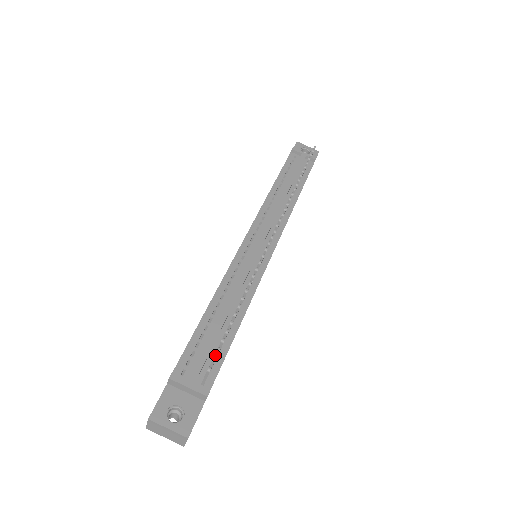
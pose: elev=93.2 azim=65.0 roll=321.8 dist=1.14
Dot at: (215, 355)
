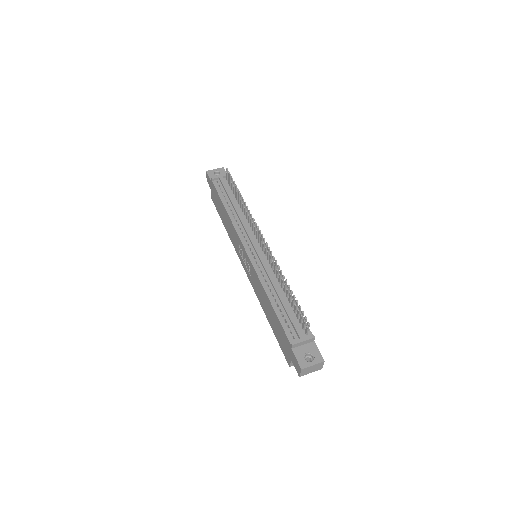
Dot at: (302, 317)
